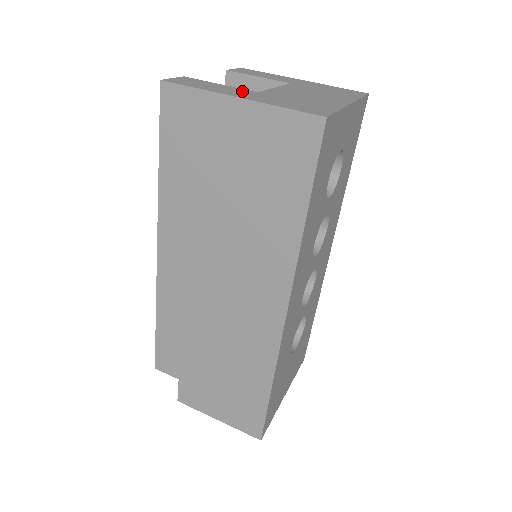
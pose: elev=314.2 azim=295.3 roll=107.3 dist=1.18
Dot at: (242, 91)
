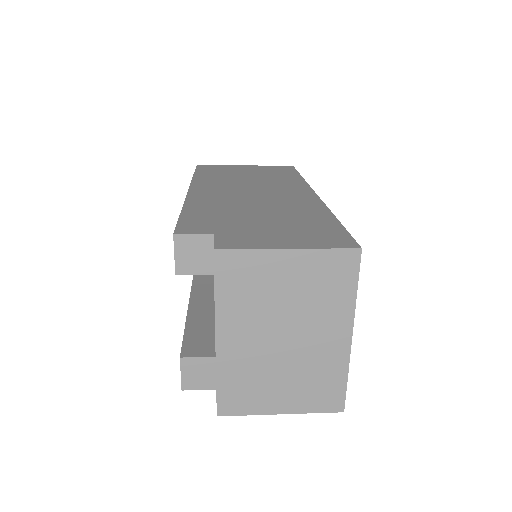
Dot at: occluded
